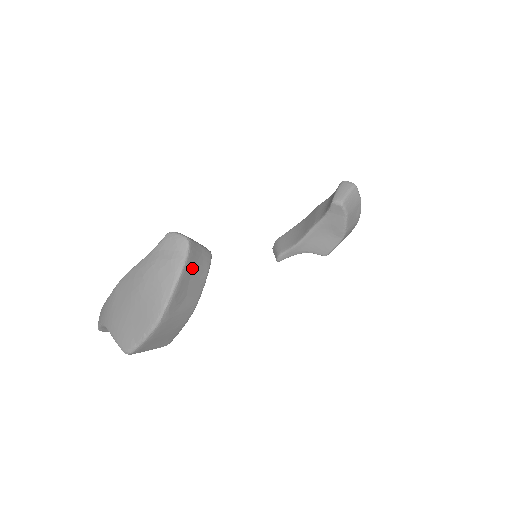
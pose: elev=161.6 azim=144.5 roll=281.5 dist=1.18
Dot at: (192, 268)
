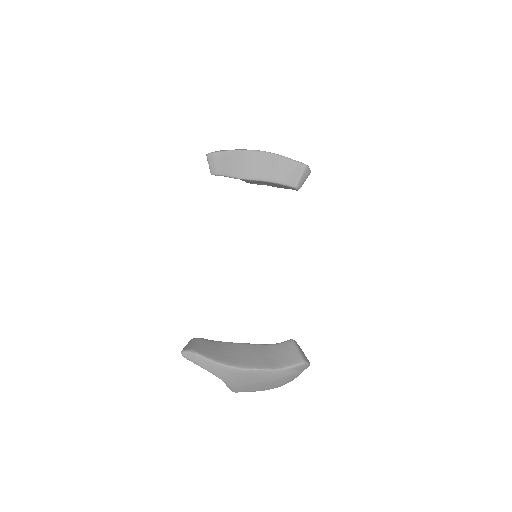
Dot at: occluded
